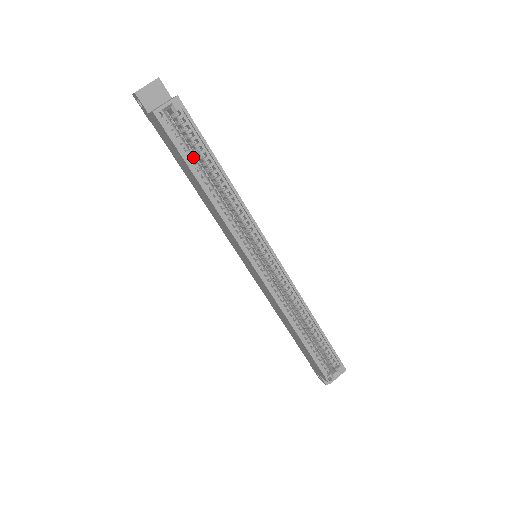
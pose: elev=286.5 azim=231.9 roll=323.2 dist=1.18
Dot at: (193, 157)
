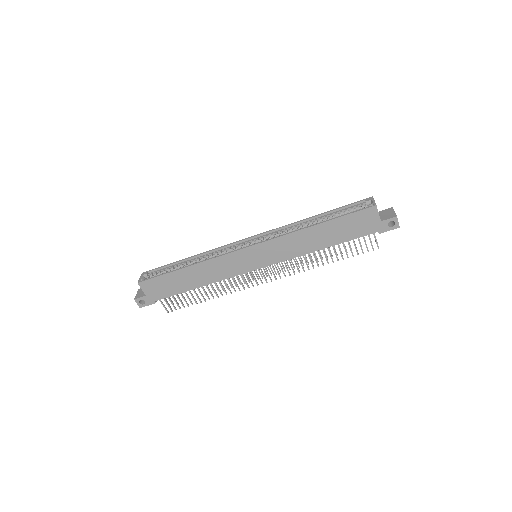
Dot at: occluded
